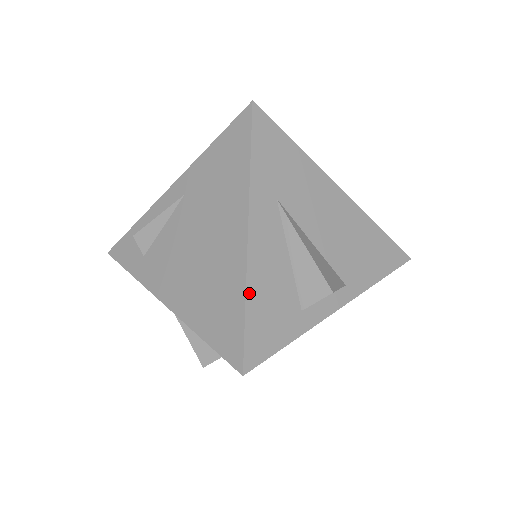
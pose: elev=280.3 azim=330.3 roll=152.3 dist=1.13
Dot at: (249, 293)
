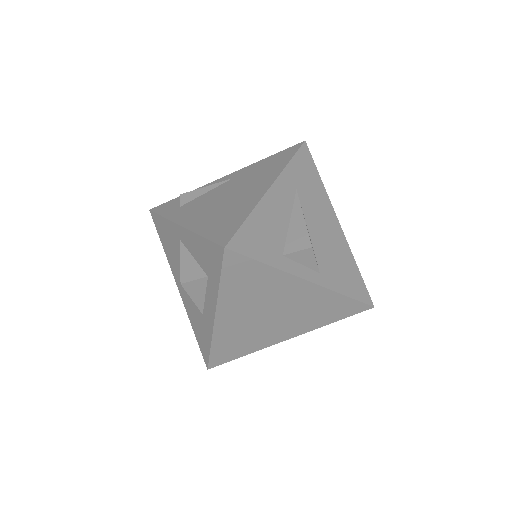
Dot at: (254, 213)
